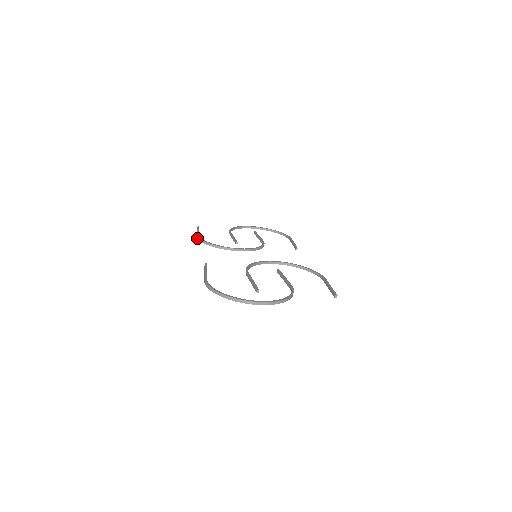
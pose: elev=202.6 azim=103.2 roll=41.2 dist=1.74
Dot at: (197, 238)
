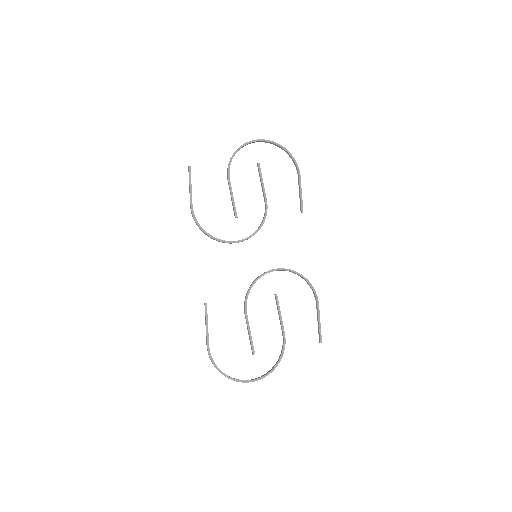
Dot at: (191, 213)
